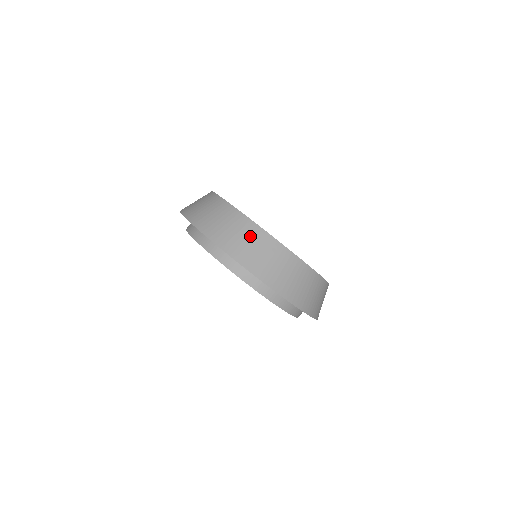
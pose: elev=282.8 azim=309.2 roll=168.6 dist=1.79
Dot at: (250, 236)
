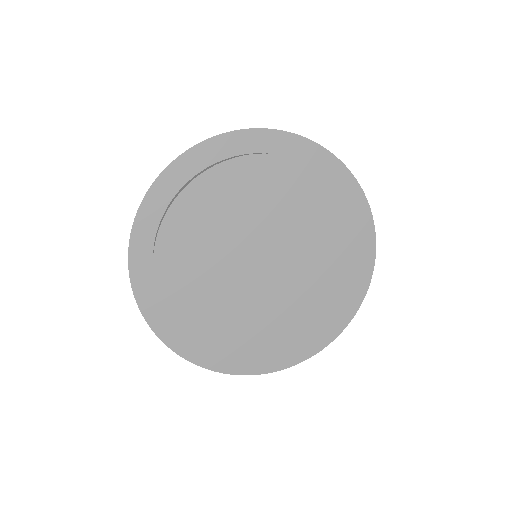
Dot at: occluded
